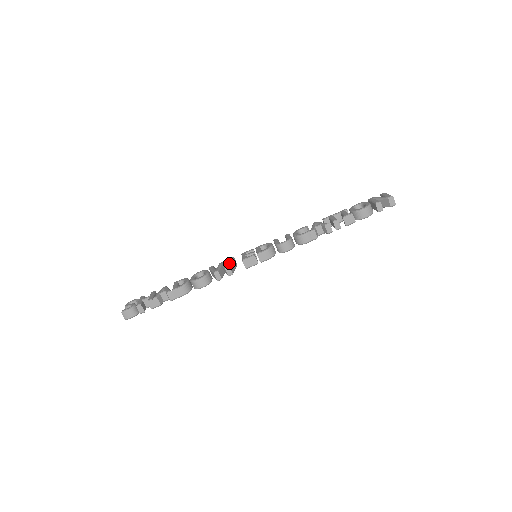
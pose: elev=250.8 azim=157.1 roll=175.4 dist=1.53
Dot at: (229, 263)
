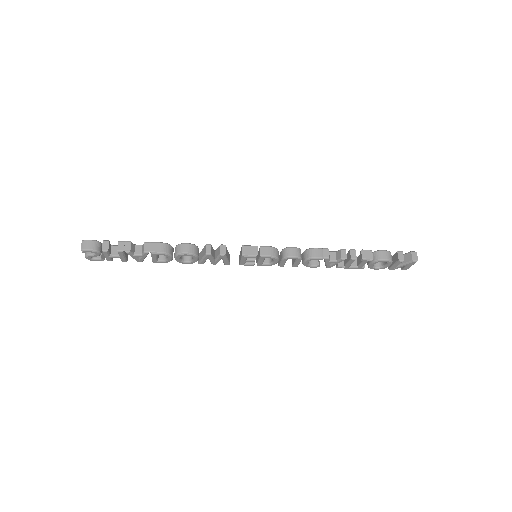
Dot at: (226, 247)
